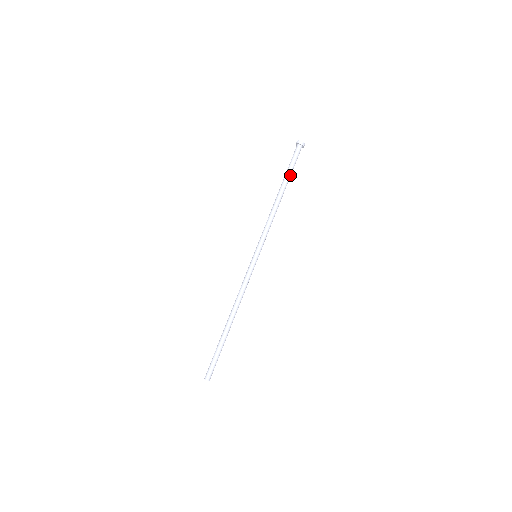
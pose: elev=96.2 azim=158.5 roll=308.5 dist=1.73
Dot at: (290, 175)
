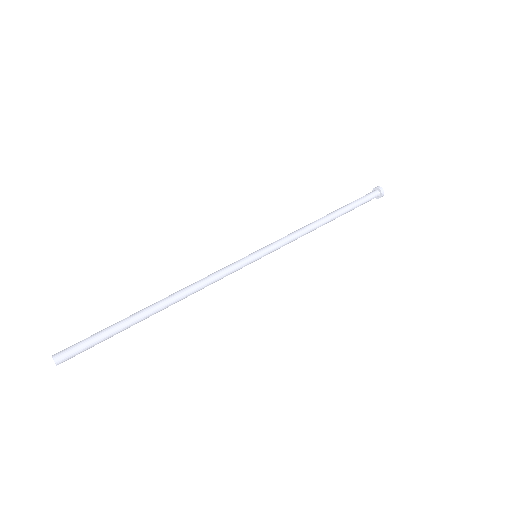
Dot at: (351, 210)
